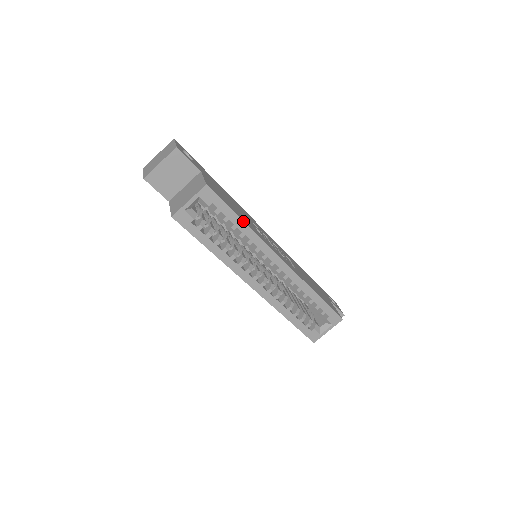
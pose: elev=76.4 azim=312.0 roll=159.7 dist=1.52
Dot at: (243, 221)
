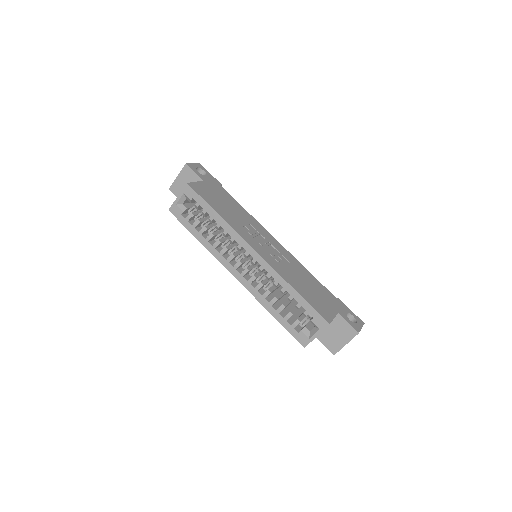
Dot at: (217, 213)
